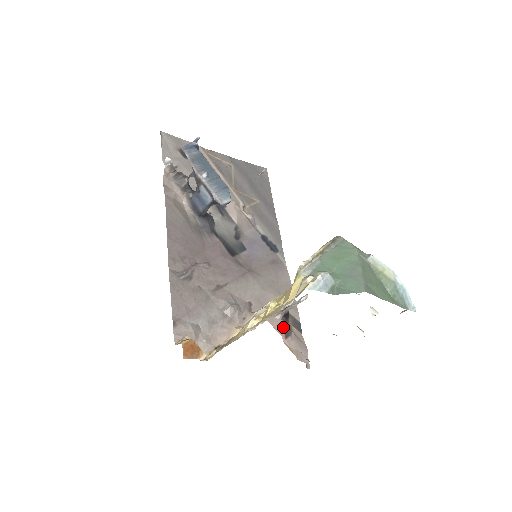
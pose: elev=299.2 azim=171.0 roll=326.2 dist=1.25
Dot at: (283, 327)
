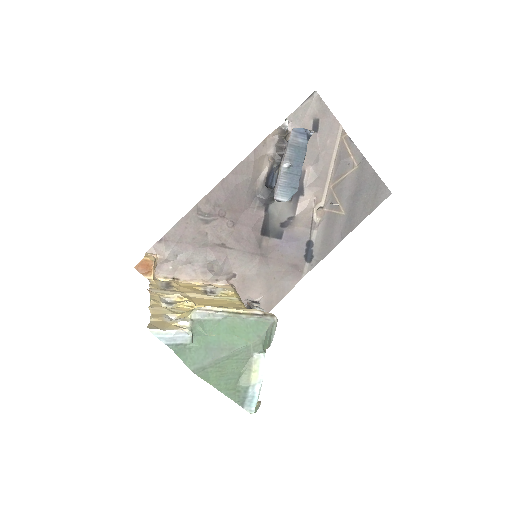
Dot at: occluded
